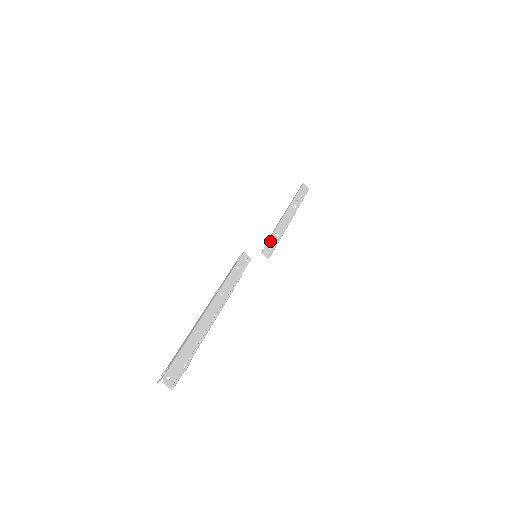
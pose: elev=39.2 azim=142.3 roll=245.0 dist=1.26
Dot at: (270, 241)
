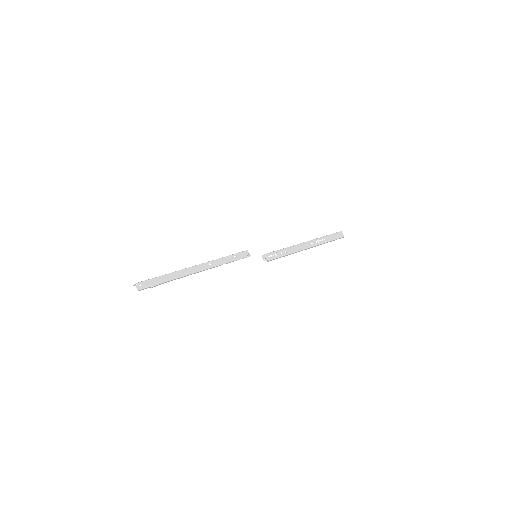
Dot at: (275, 252)
